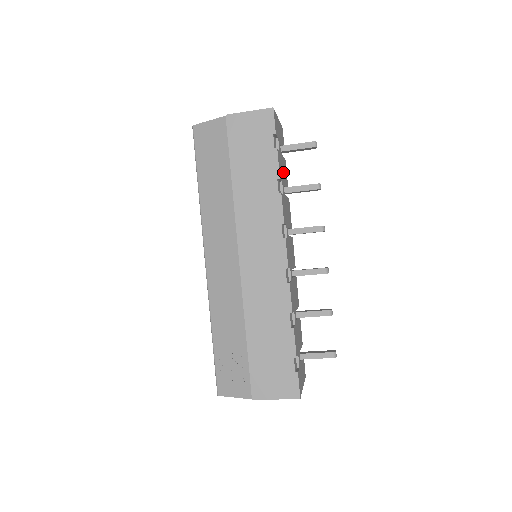
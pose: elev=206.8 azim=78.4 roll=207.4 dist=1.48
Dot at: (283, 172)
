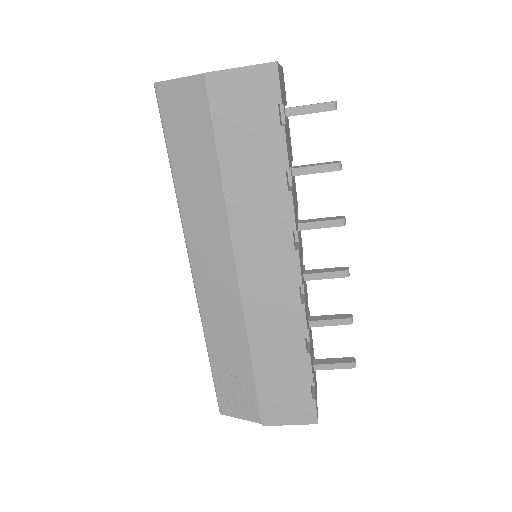
Dot at: (289, 145)
